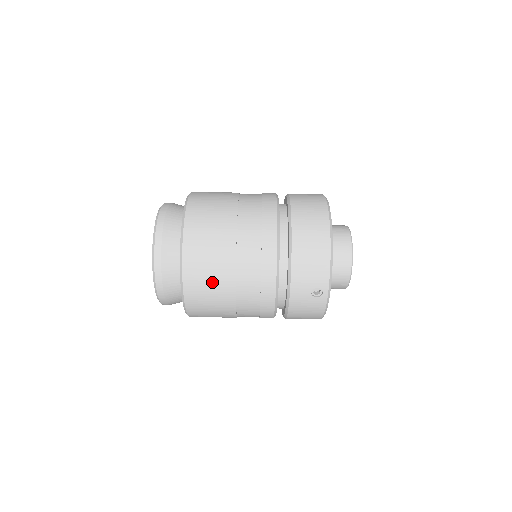
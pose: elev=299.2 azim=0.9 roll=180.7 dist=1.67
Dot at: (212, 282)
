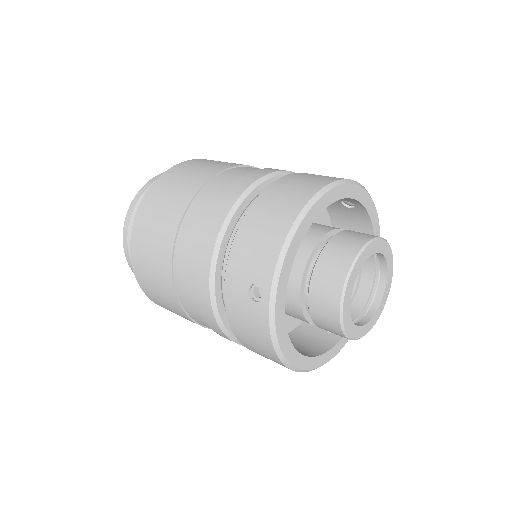
Dot at: (154, 241)
